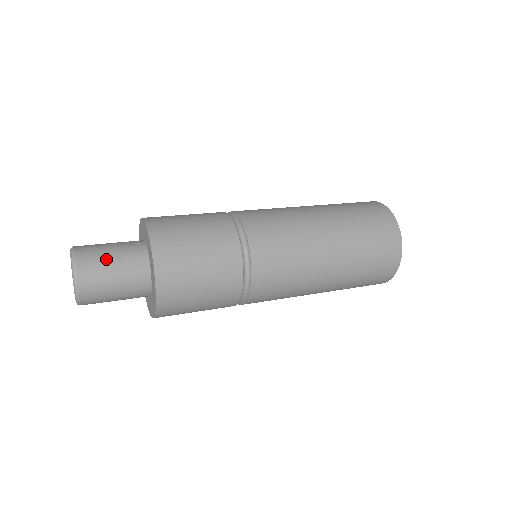
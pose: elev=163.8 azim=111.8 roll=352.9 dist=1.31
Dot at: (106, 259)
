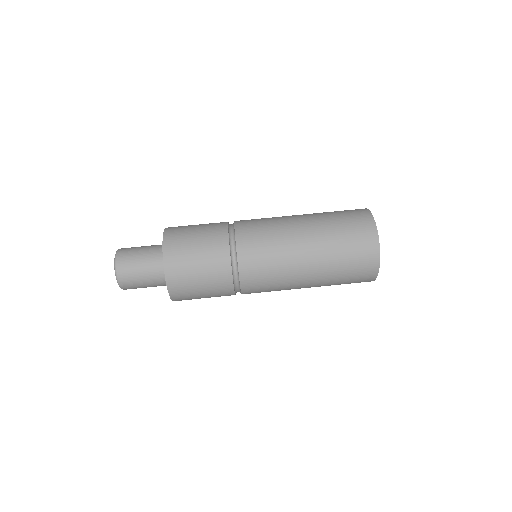
Dot at: (139, 280)
